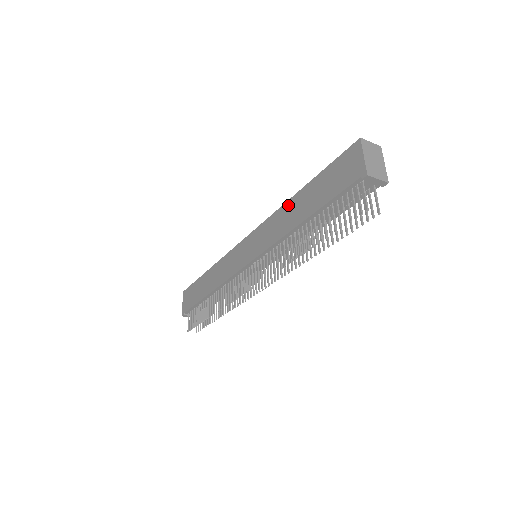
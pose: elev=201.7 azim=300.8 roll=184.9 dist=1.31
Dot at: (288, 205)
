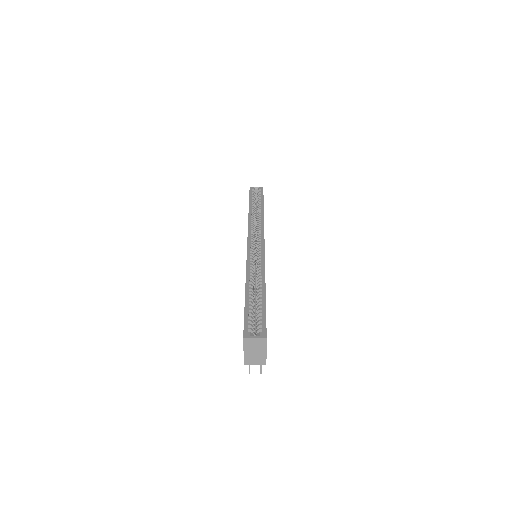
Dot at: occluded
